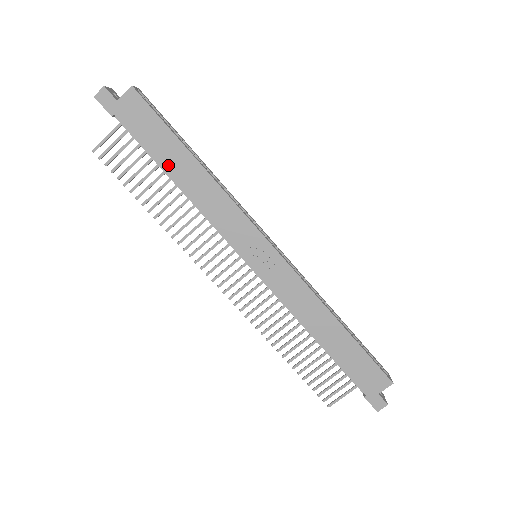
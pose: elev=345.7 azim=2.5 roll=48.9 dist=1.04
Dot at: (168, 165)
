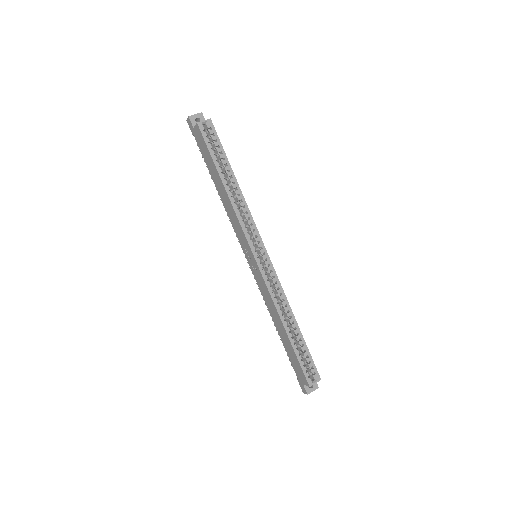
Dot at: (214, 178)
